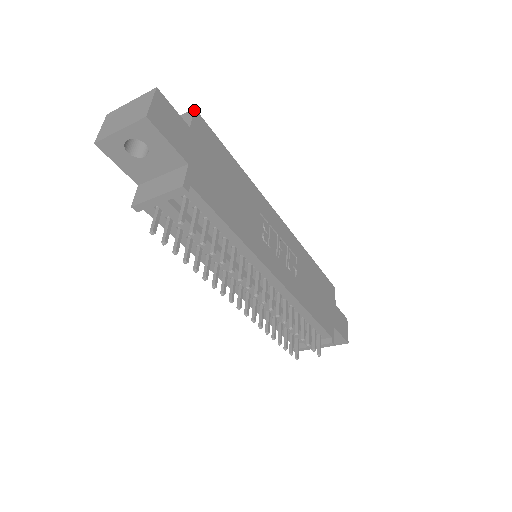
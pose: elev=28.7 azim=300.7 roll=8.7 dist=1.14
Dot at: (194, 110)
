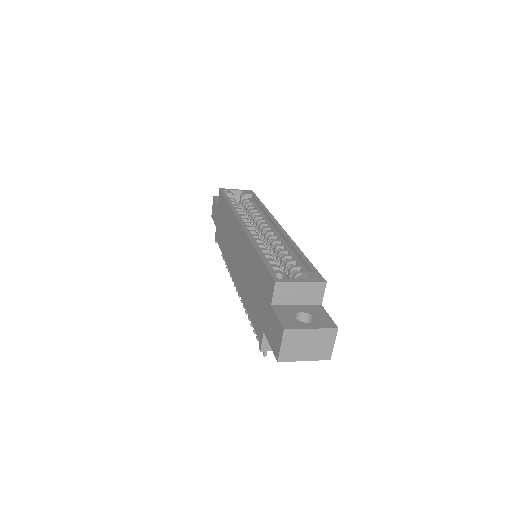
Dot at: occluded
